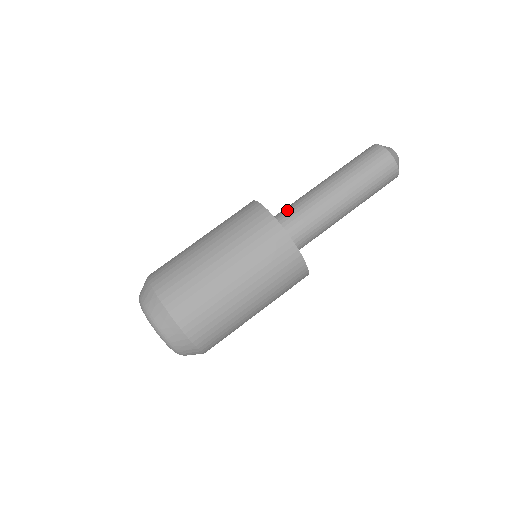
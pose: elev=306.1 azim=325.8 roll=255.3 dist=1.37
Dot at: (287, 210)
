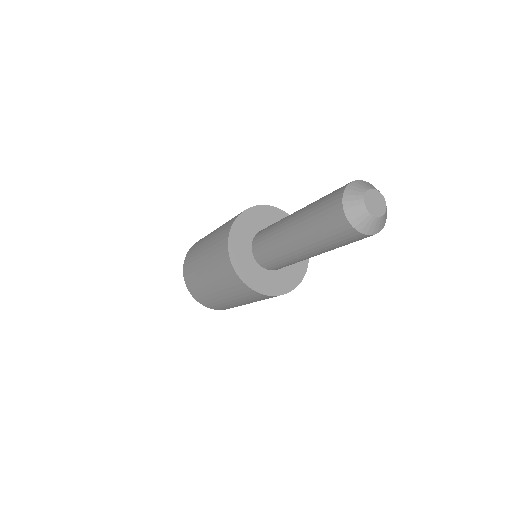
Dot at: (264, 231)
